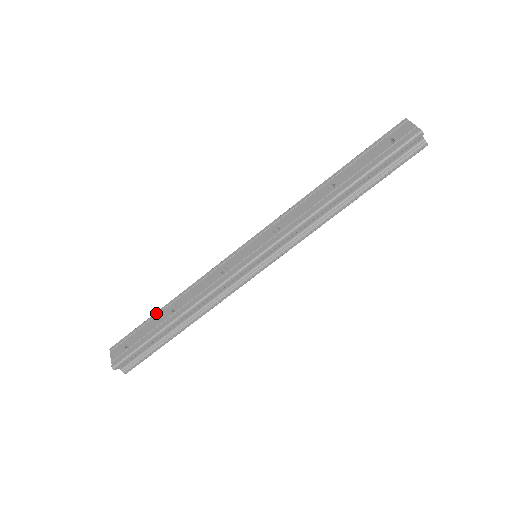
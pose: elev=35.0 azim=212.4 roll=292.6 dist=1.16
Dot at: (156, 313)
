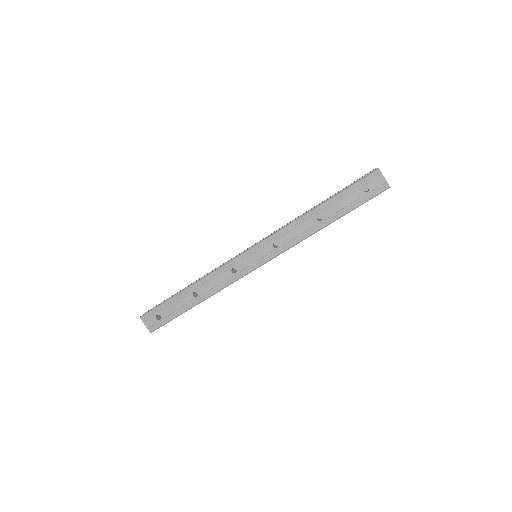
Dot at: (178, 296)
